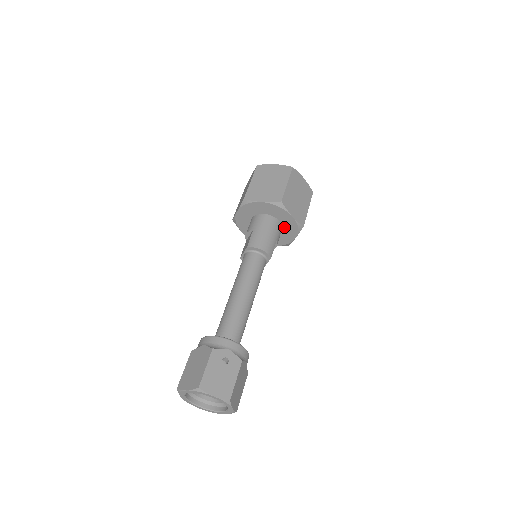
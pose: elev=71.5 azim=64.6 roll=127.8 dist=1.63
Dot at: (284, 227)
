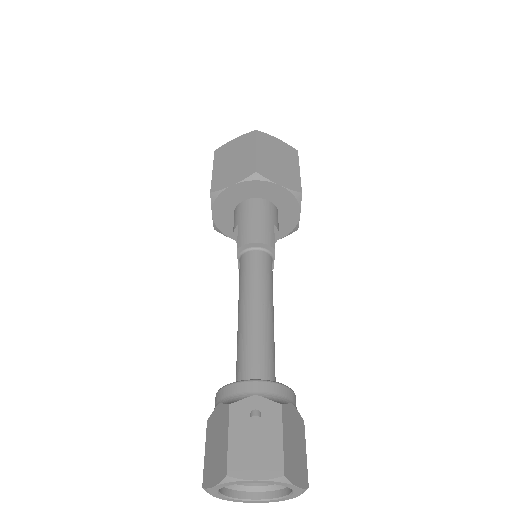
Dot at: (278, 206)
